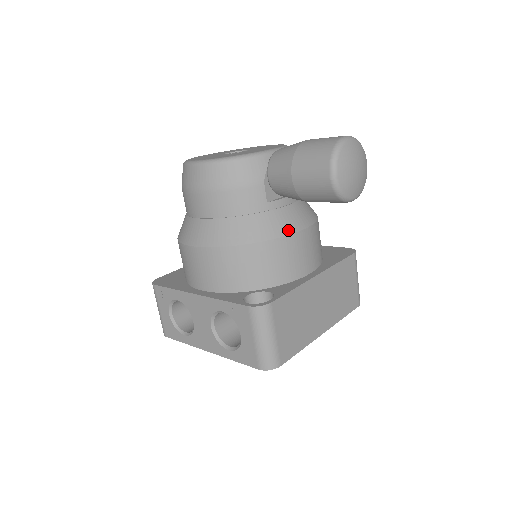
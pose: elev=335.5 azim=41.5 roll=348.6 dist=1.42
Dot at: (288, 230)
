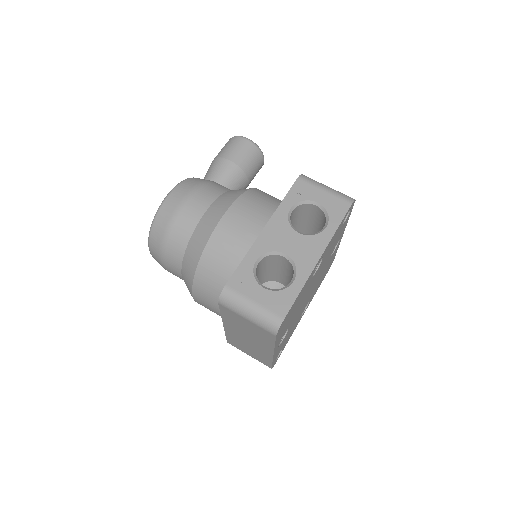
Dot at: occluded
